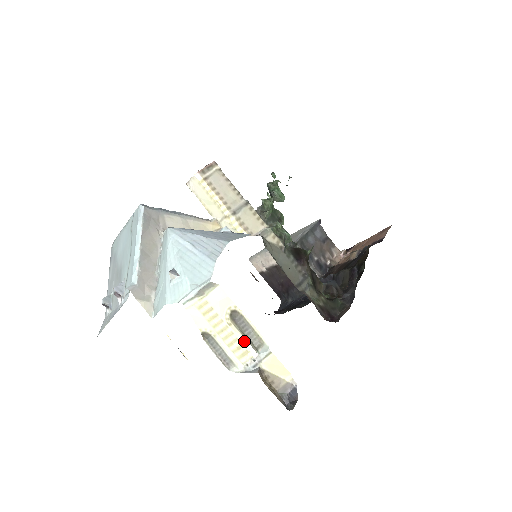
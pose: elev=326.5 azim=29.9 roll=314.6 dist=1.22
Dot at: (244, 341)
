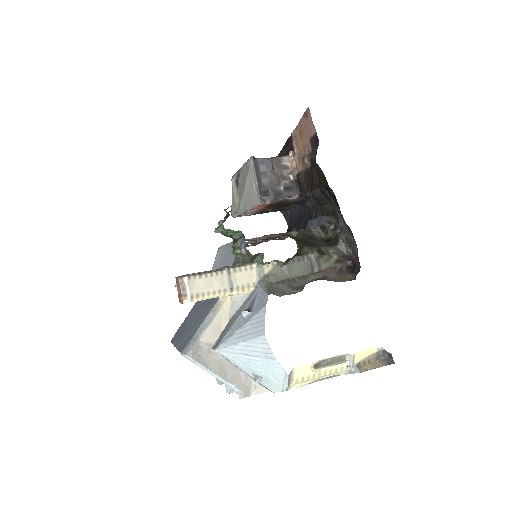
Dot at: (335, 367)
